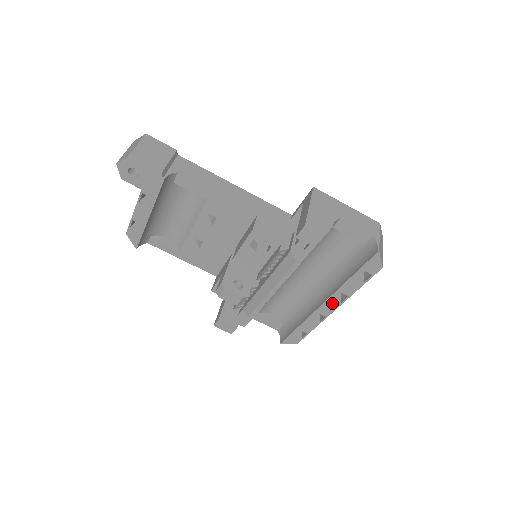
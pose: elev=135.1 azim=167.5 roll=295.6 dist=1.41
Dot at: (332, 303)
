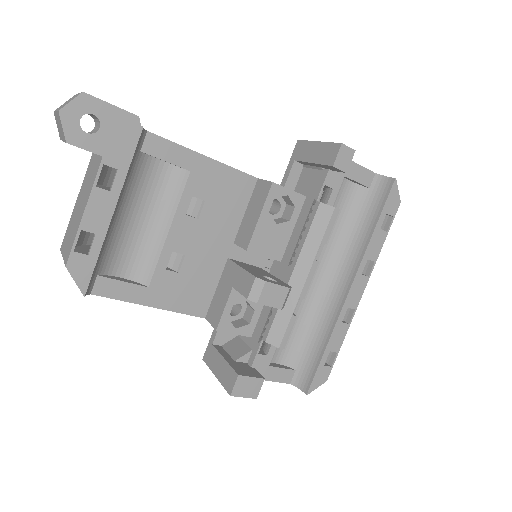
Dot at: (359, 282)
